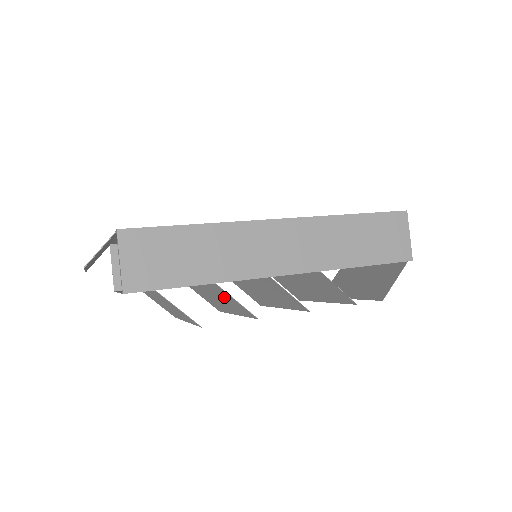
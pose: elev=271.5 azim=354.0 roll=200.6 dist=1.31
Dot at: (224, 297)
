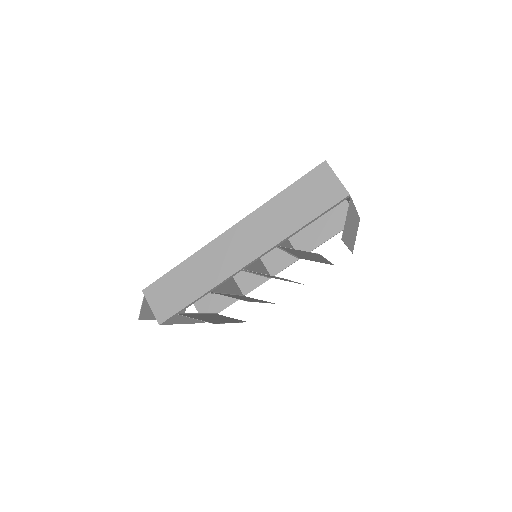
Dot at: occluded
